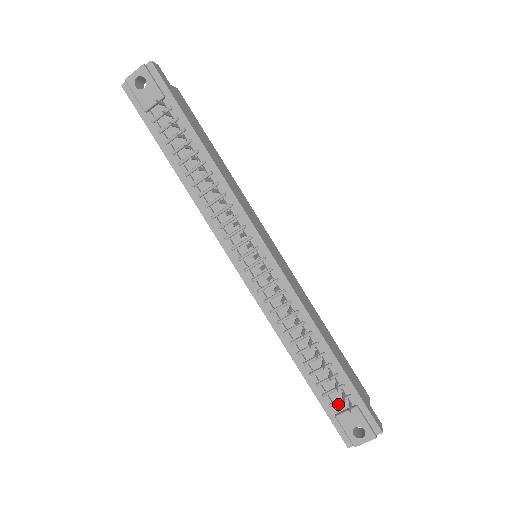
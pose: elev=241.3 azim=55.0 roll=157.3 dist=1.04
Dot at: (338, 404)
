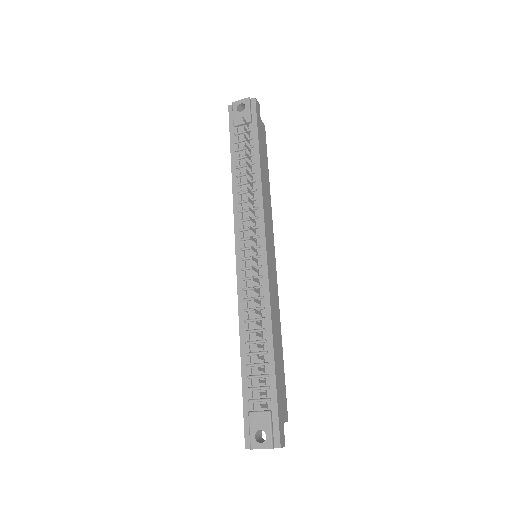
Dot at: (257, 403)
